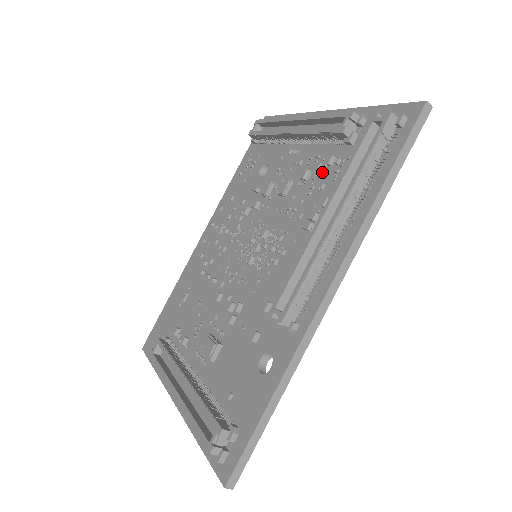
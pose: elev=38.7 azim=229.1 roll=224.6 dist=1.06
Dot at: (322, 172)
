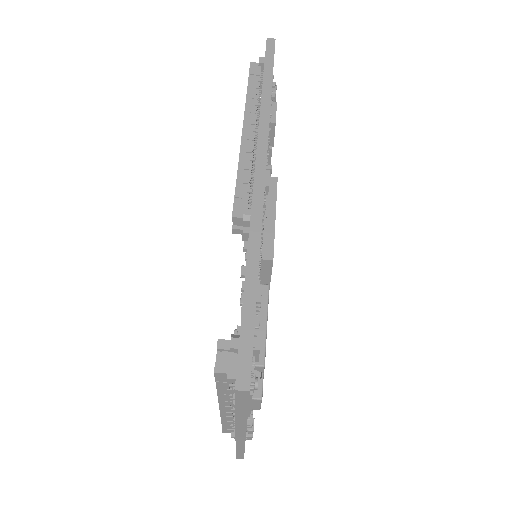
Dot at: occluded
